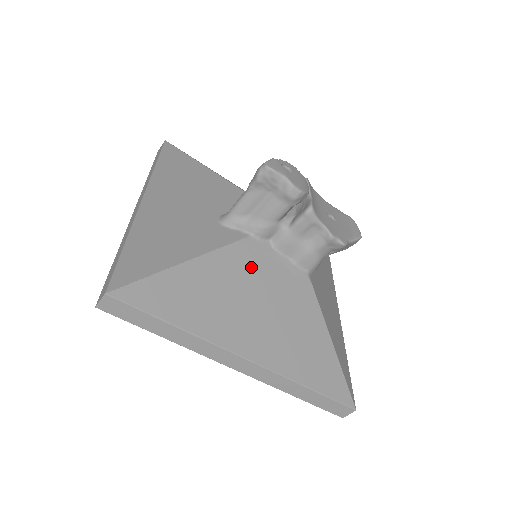
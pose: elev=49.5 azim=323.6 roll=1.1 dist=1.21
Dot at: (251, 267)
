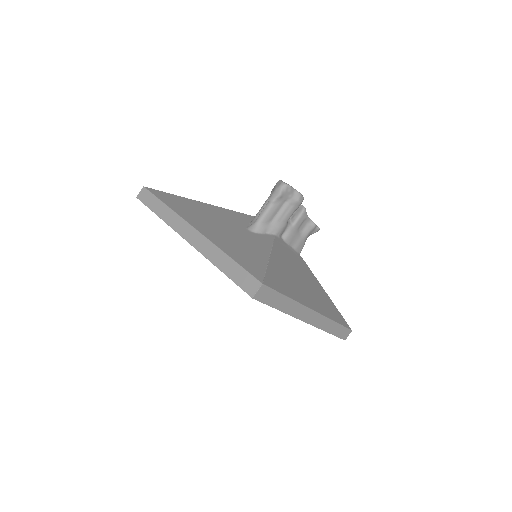
Dot at: (286, 255)
